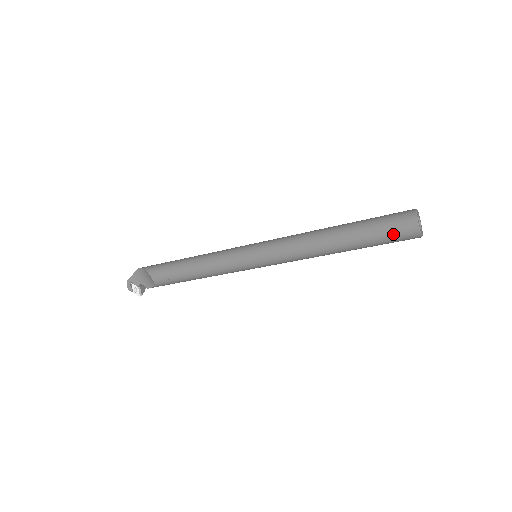
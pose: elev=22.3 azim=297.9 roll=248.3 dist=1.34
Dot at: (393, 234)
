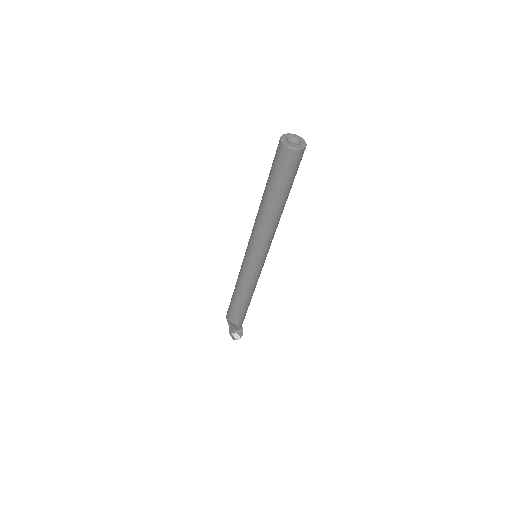
Dot at: (281, 166)
